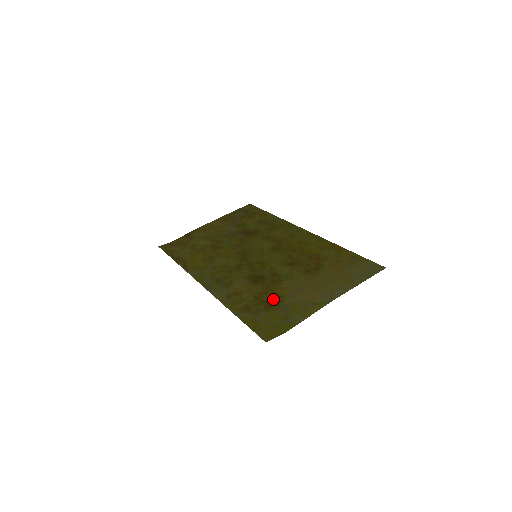
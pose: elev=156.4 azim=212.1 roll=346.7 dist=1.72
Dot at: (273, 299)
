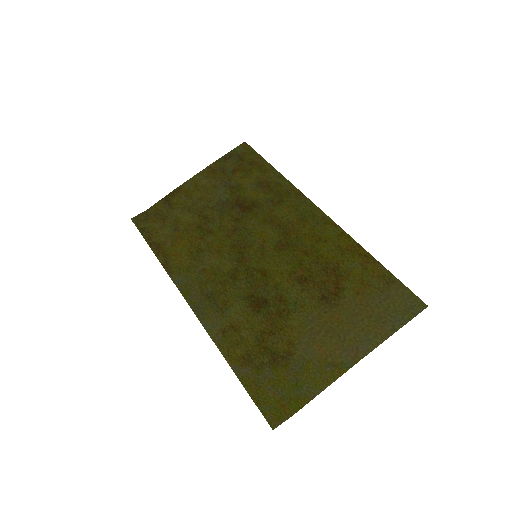
Dot at: (280, 347)
